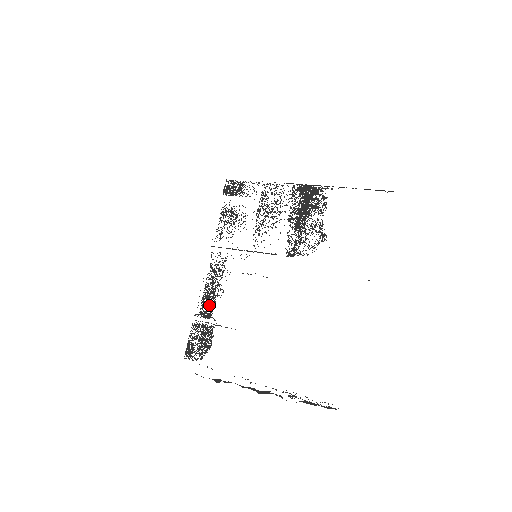
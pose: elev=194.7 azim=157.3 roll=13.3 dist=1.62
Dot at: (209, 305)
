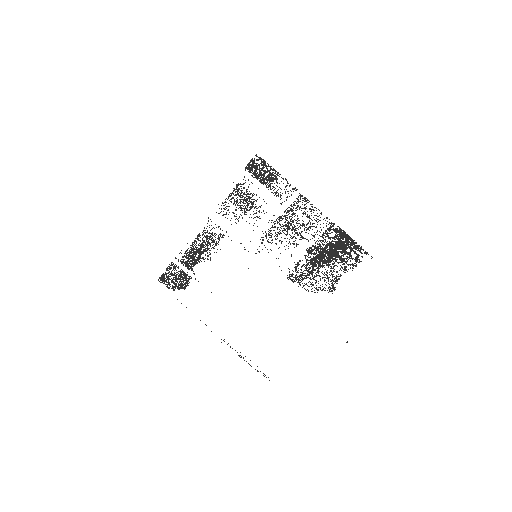
Dot at: (192, 260)
